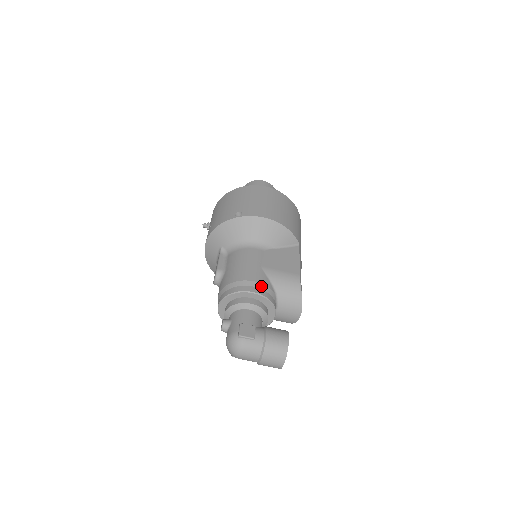
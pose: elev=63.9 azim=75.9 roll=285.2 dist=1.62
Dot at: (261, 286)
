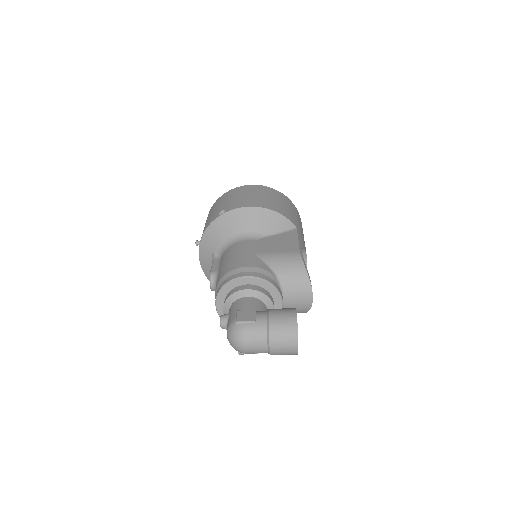
Dot at: (256, 270)
